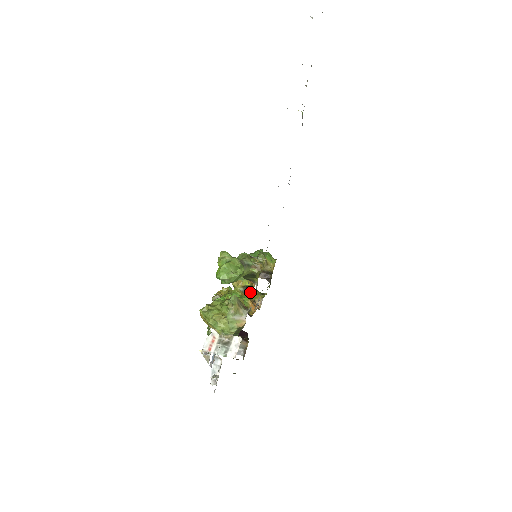
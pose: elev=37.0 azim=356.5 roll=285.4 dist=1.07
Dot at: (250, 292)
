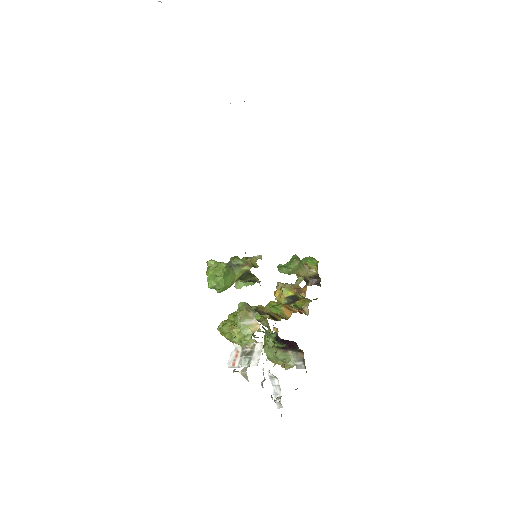
Dot at: (296, 301)
